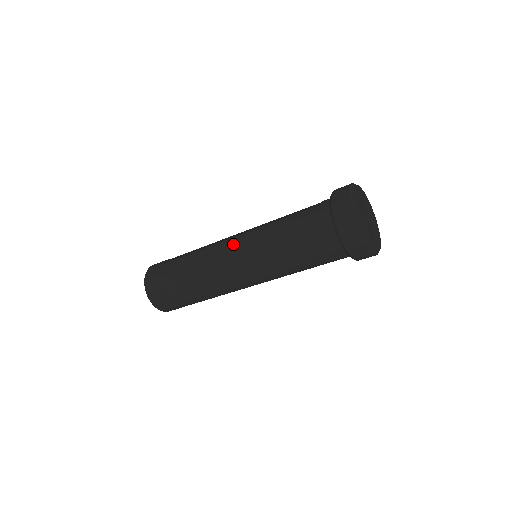
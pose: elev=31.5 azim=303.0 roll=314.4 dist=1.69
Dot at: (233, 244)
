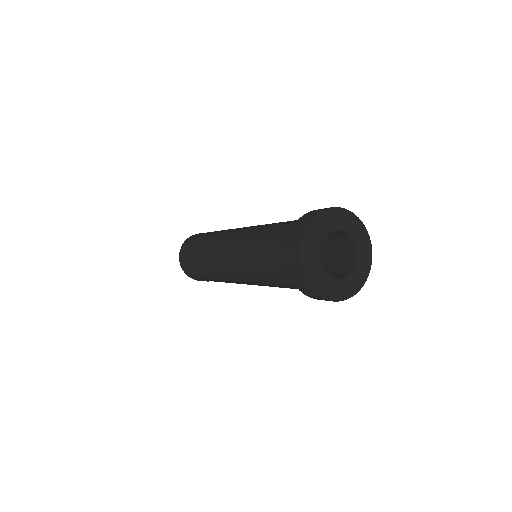
Dot at: (228, 271)
